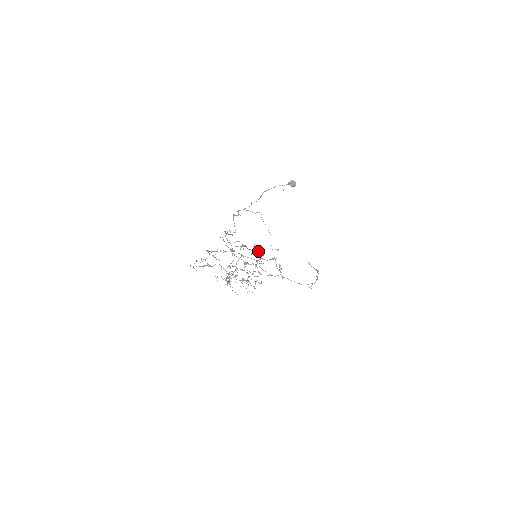
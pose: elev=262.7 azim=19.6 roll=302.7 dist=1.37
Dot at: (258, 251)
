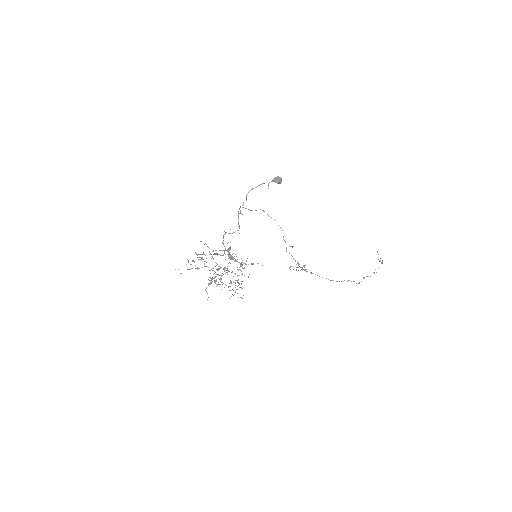
Dot at: (230, 257)
